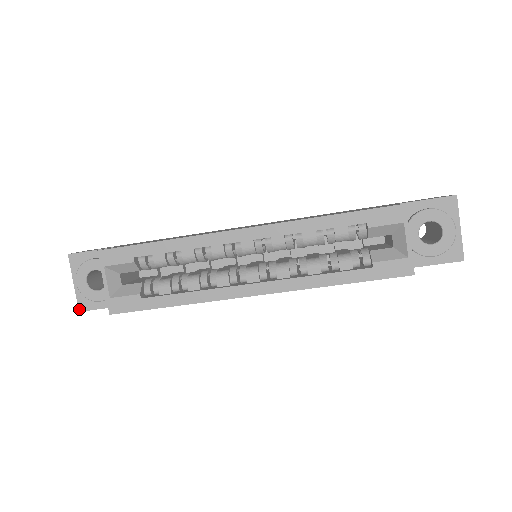
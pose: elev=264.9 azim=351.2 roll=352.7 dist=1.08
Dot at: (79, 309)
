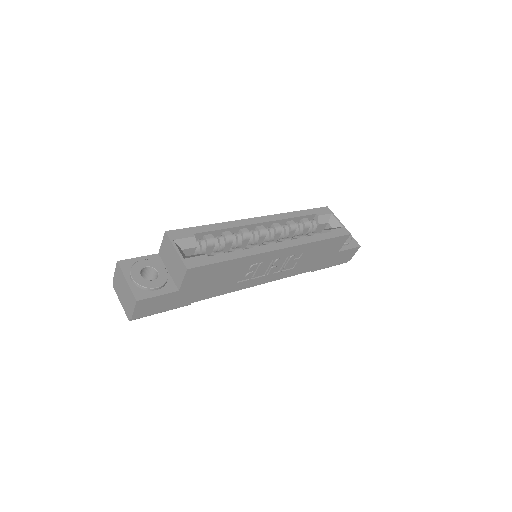
Dot at: (136, 299)
